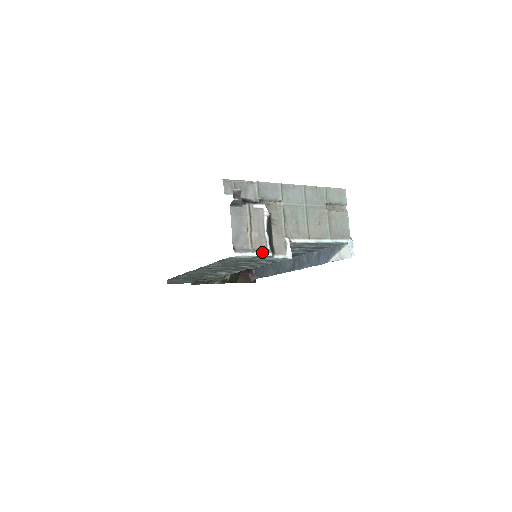
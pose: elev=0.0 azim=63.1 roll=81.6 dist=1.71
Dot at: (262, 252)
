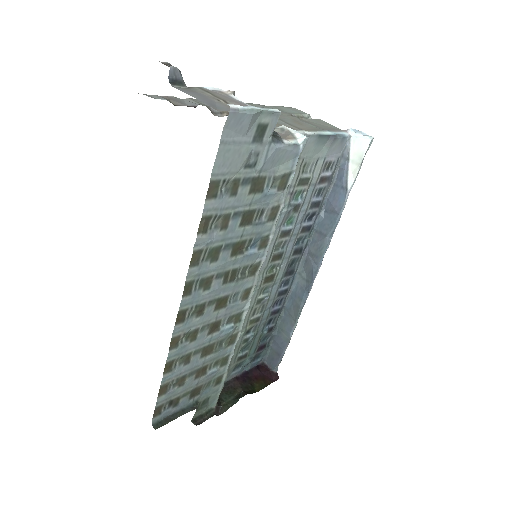
Dot at: (264, 108)
